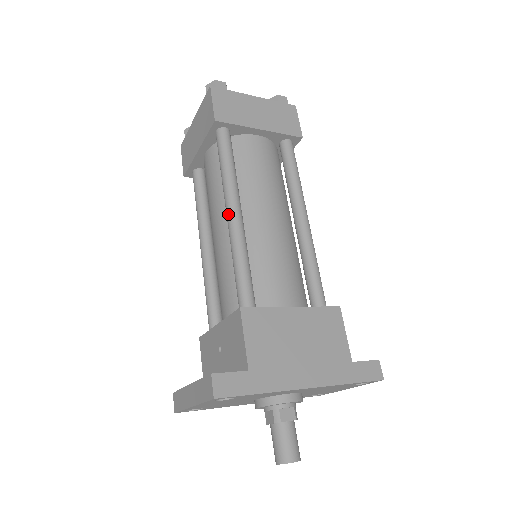
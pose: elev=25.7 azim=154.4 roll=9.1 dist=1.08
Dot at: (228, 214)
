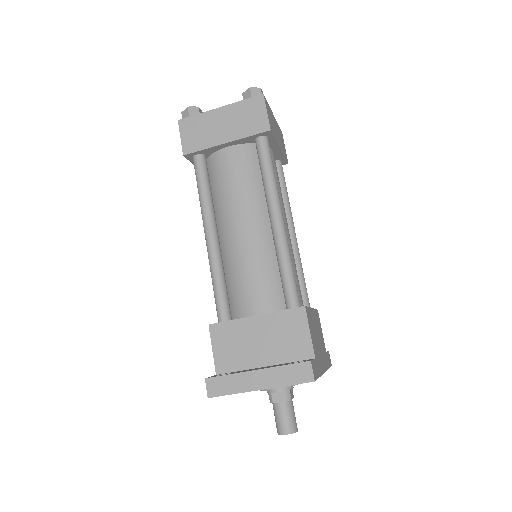
Dot at: (277, 220)
